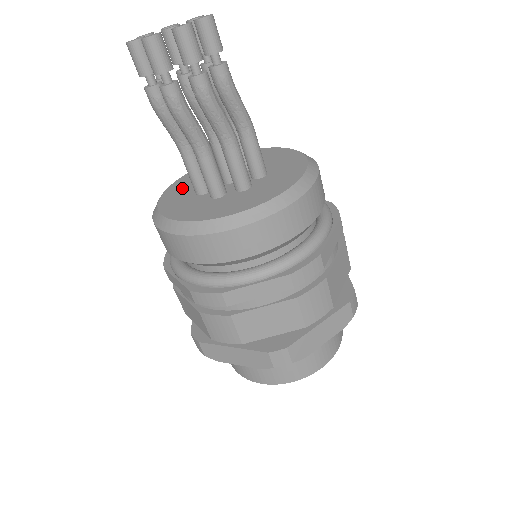
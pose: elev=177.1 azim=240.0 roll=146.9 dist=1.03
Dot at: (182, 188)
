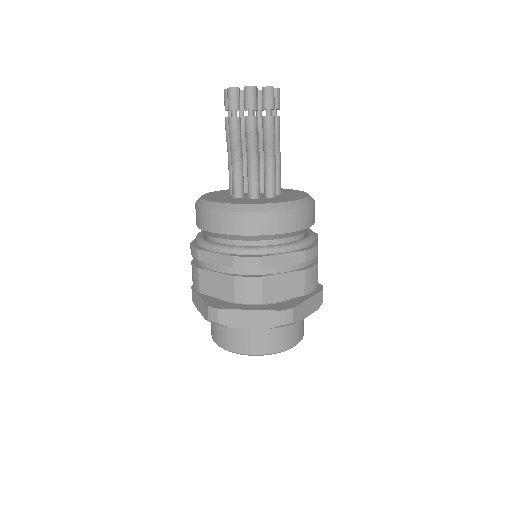
Dot at: (216, 196)
